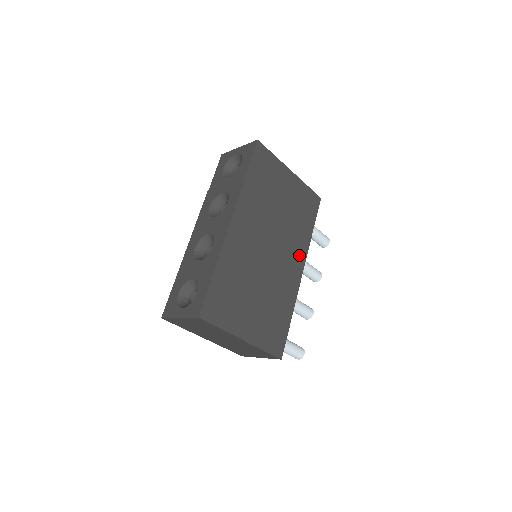
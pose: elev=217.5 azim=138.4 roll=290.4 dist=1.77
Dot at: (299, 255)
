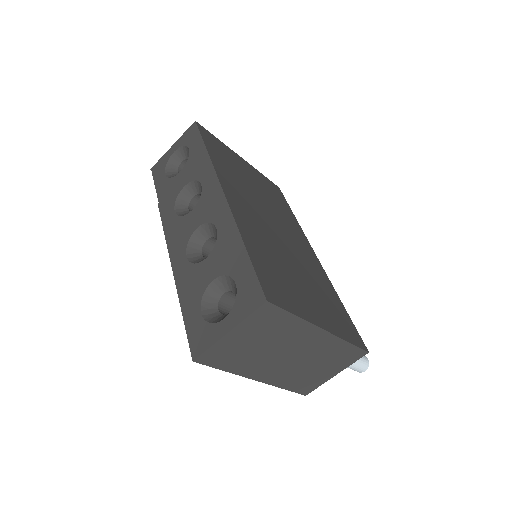
Dot at: (301, 238)
